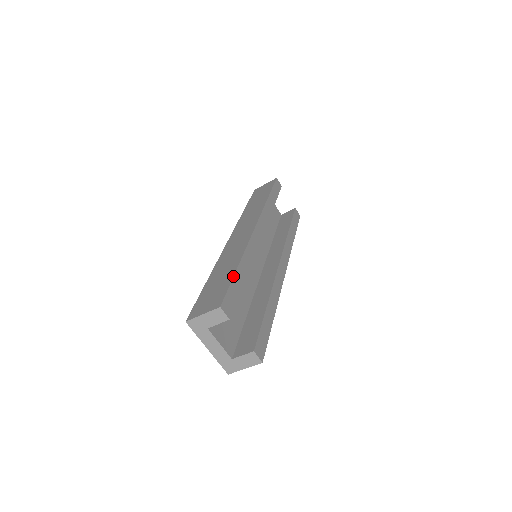
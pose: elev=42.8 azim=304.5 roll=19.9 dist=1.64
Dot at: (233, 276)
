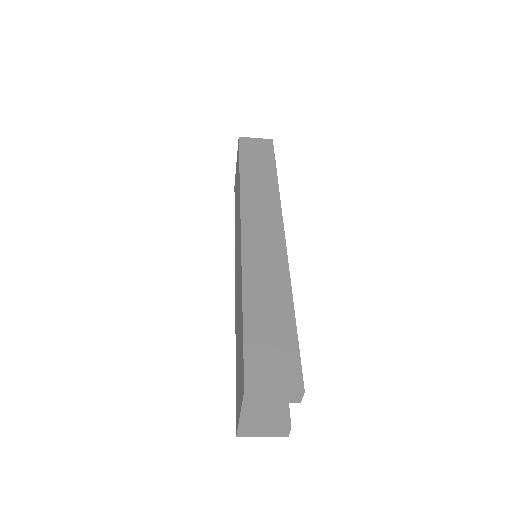
Dot at: occluded
